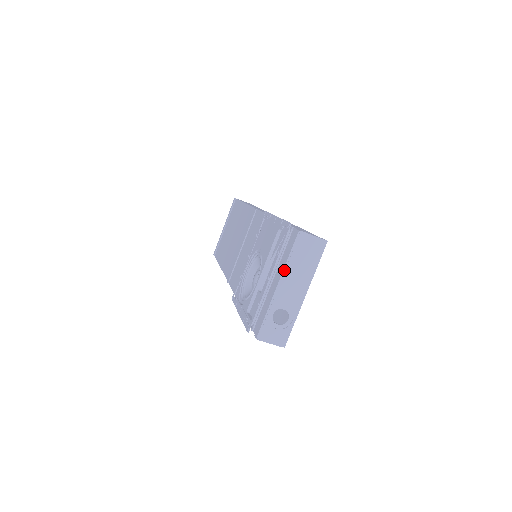
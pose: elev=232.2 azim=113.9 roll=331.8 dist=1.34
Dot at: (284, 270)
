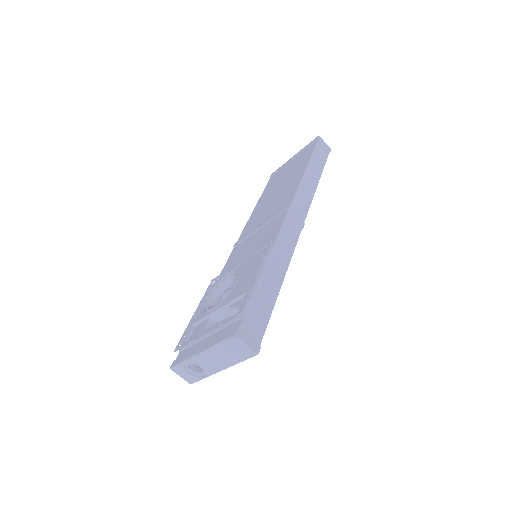
Dot at: (210, 348)
